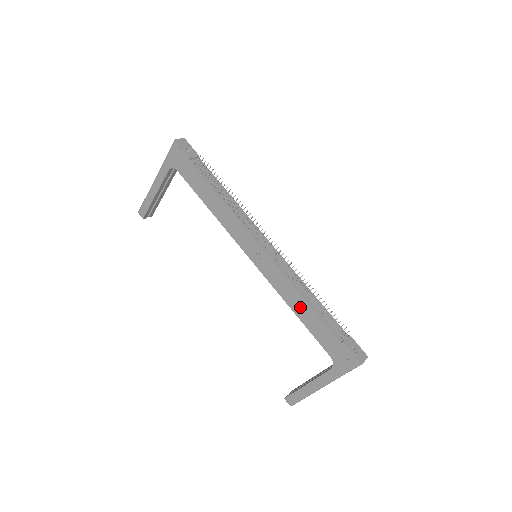
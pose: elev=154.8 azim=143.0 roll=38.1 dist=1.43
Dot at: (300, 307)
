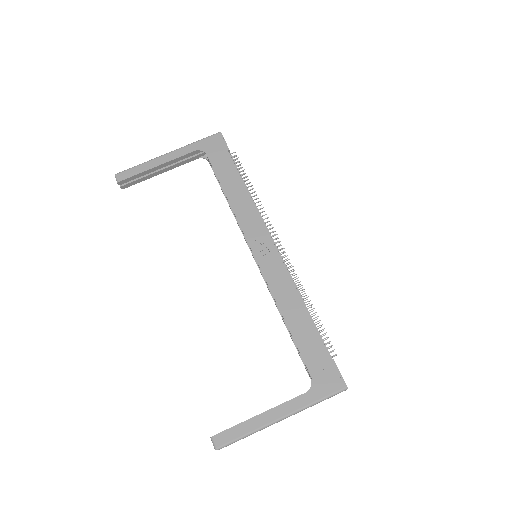
Dot at: (295, 313)
